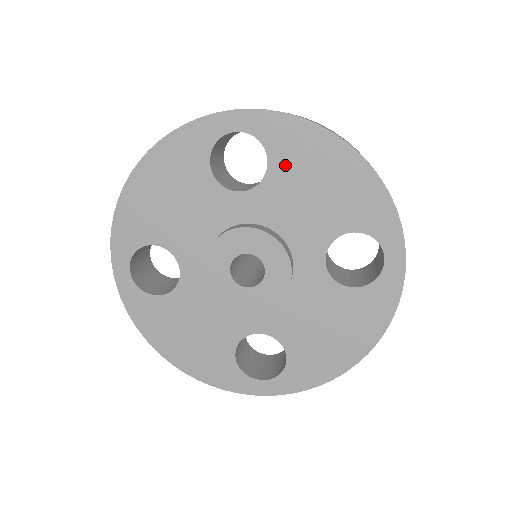
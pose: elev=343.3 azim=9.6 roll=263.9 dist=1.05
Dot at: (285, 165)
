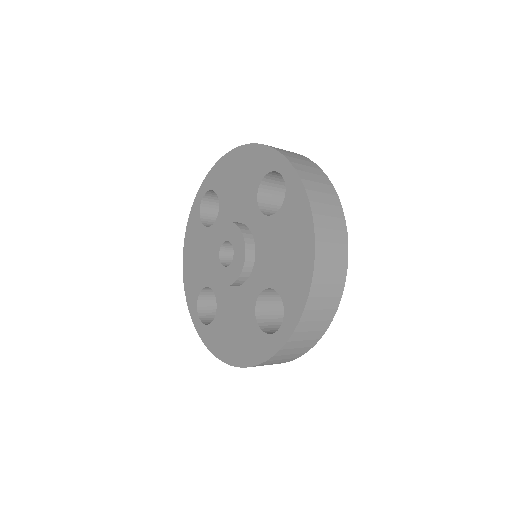
Dot at: (284, 220)
